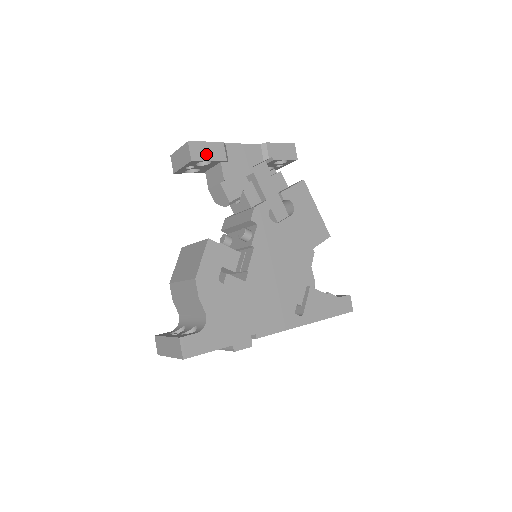
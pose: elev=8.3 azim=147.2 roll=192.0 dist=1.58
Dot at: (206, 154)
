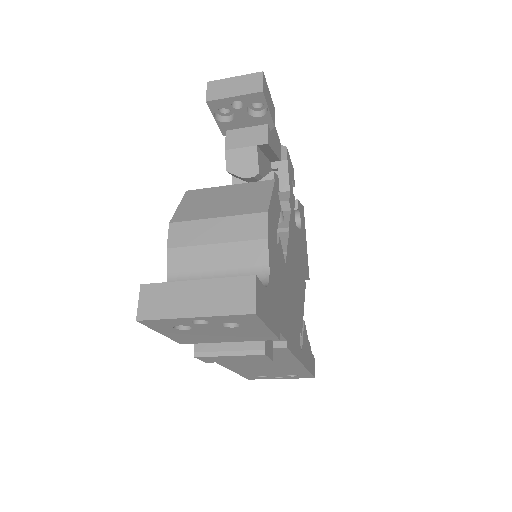
Dot at: (268, 101)
